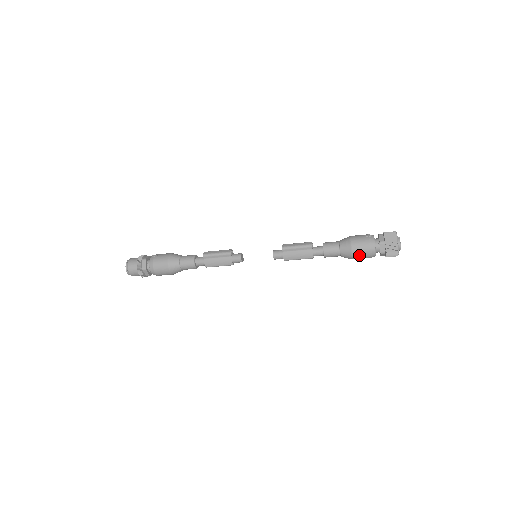
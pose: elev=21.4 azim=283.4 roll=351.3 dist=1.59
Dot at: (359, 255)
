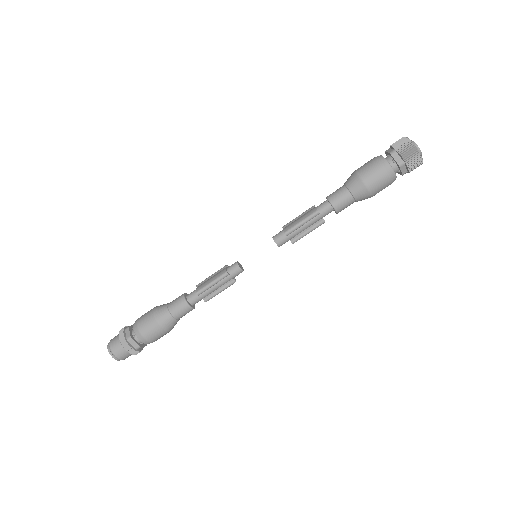
Dot at: (365, 169)
